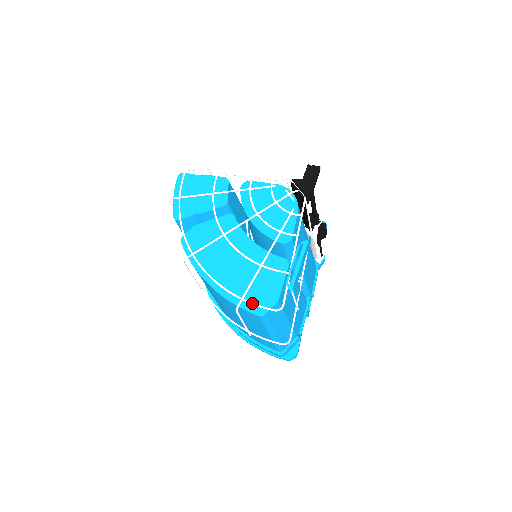
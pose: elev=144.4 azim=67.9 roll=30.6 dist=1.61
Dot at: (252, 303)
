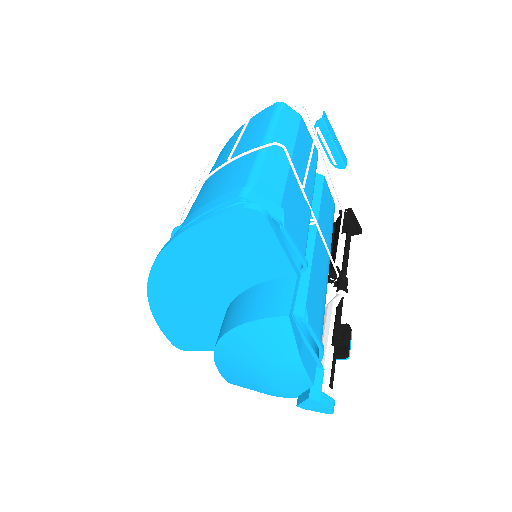
Dot at: occluded
